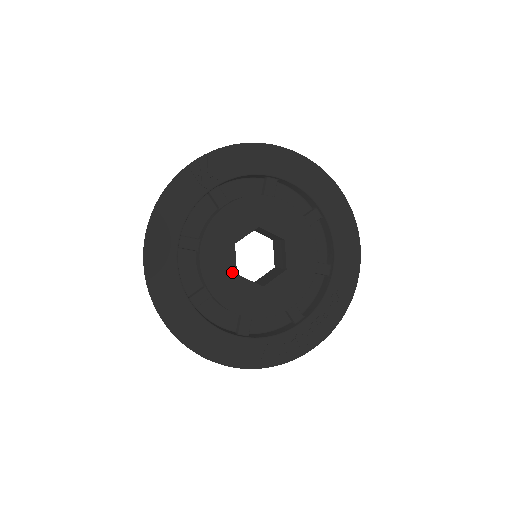
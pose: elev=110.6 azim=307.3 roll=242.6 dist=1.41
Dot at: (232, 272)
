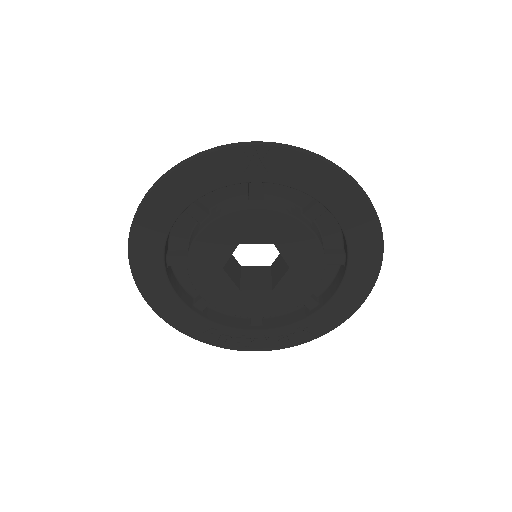
Dot at: (219, 264)
